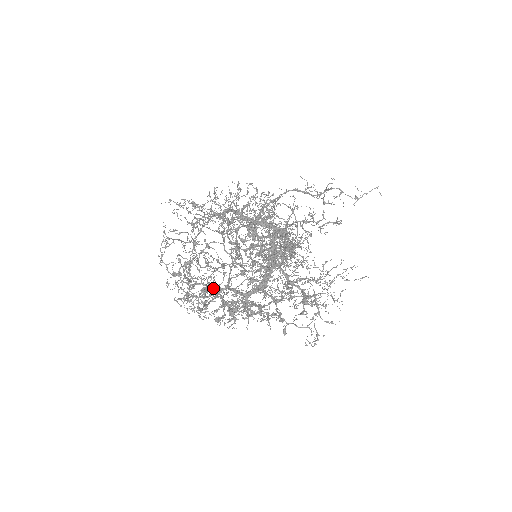
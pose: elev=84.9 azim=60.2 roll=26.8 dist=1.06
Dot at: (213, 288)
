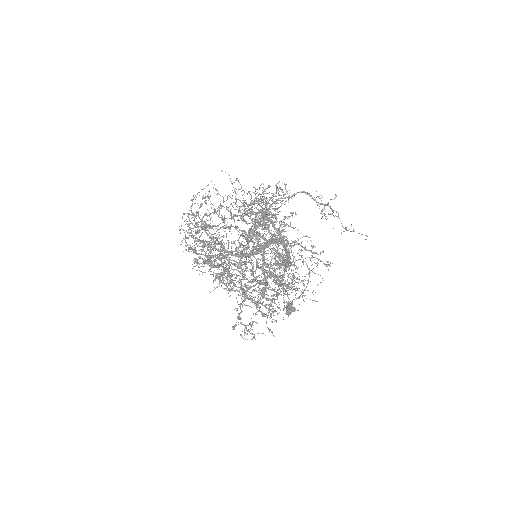
Dot at: (210, 250)
